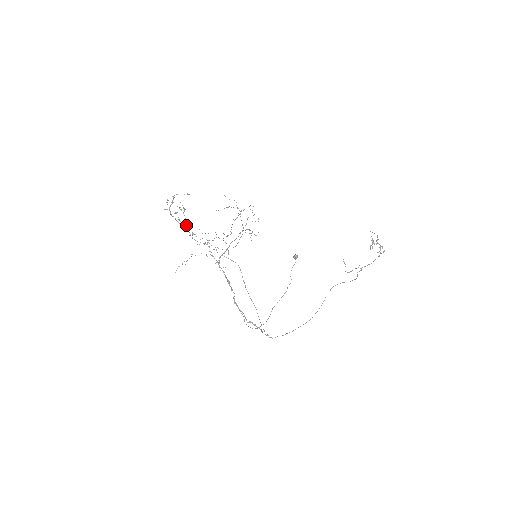
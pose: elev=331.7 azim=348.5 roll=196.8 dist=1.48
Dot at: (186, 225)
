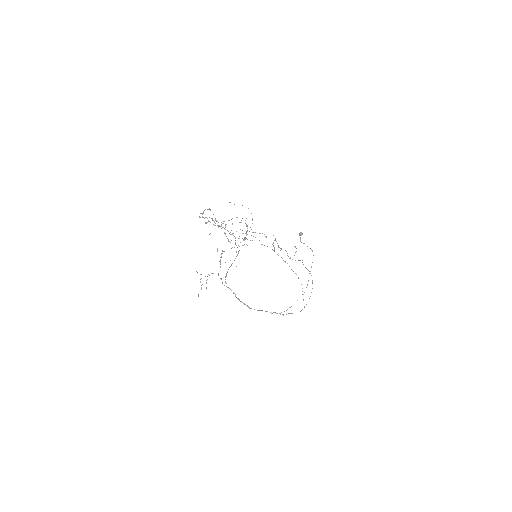
Dot at: occluded
